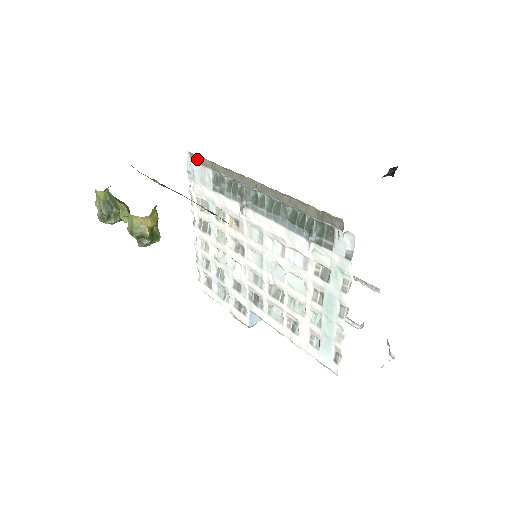
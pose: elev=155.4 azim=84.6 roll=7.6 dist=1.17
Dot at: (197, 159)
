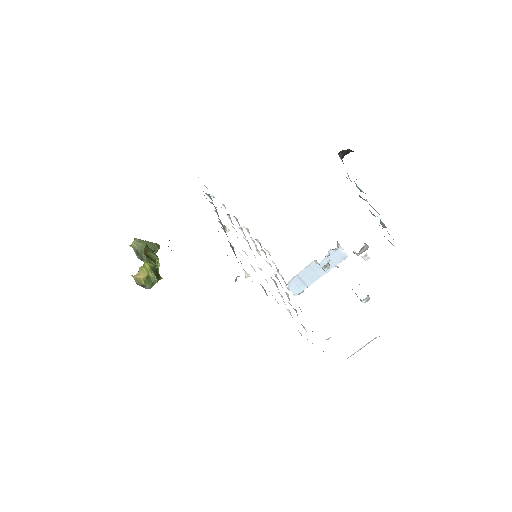
Dot at: occluded
